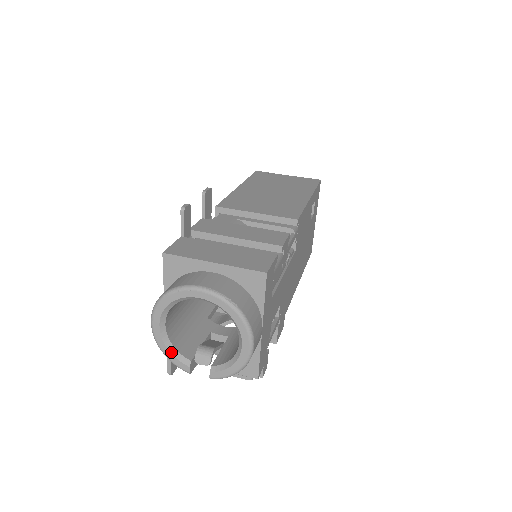
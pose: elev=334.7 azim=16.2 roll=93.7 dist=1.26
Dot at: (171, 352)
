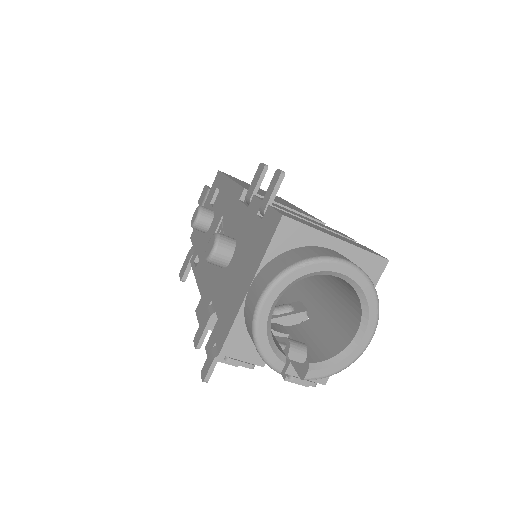
Dot at: (270, 342)
